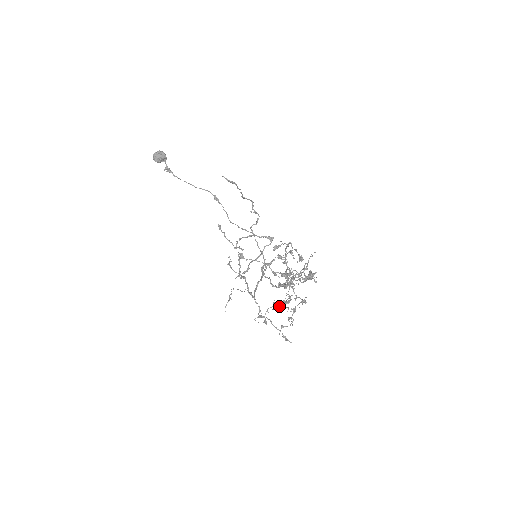
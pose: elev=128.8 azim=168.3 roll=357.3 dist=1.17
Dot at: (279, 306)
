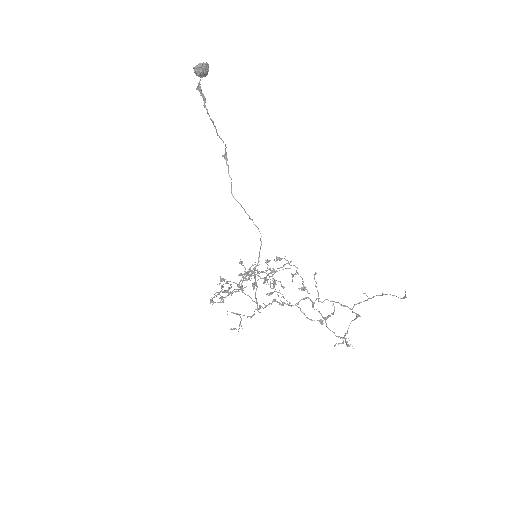
Dot at: (223, 286)
